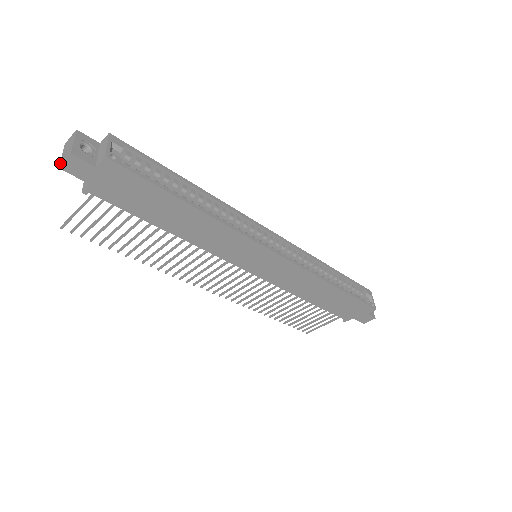
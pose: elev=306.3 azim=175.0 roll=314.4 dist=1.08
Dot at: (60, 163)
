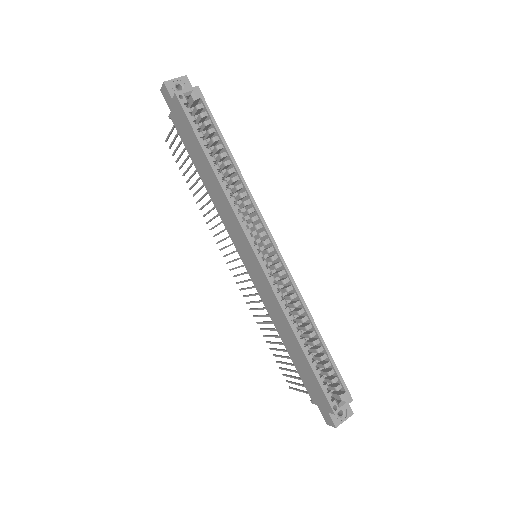
Dot at: occluded
